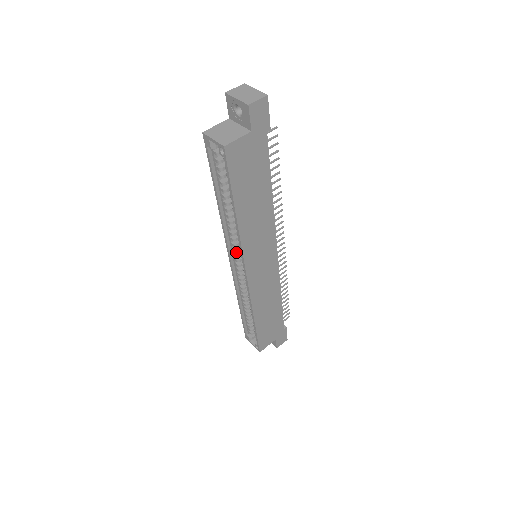
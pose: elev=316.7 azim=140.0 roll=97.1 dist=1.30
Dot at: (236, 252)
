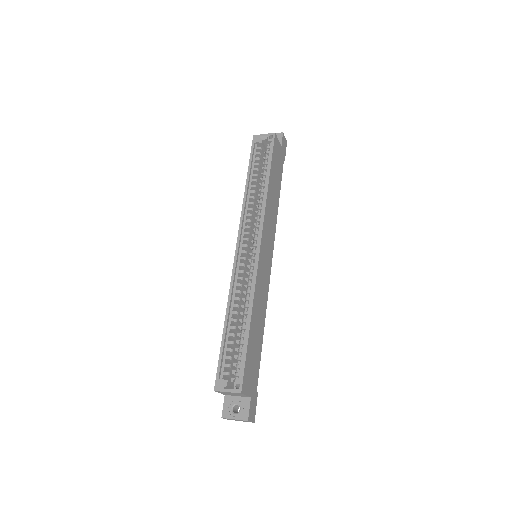
Dot at: (245, 239)
